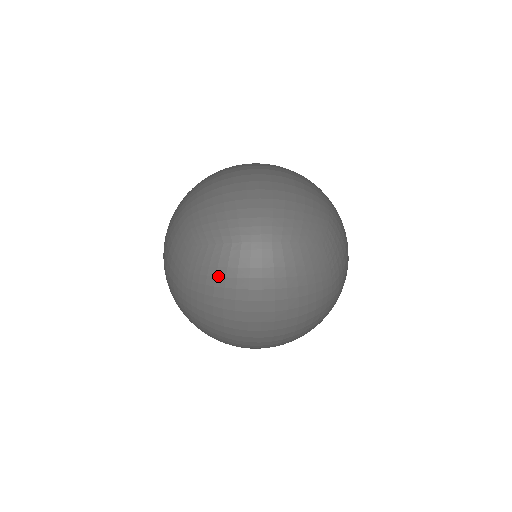
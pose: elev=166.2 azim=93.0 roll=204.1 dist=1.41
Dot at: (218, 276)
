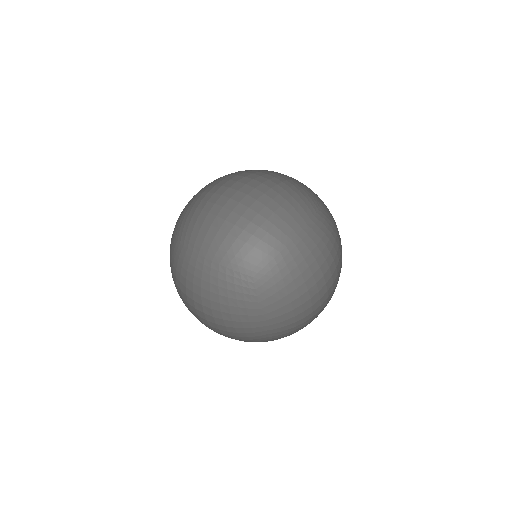
Dot at: occluded
